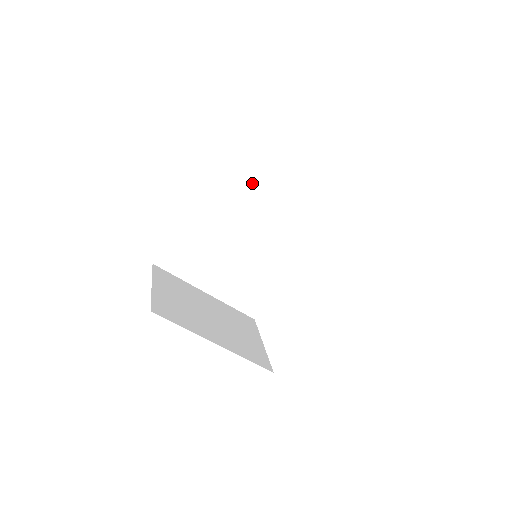
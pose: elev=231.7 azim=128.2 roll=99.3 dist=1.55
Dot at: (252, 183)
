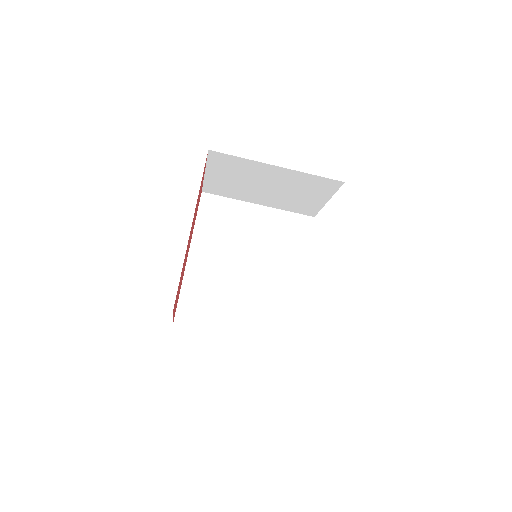
Dot at: (229, 220)
